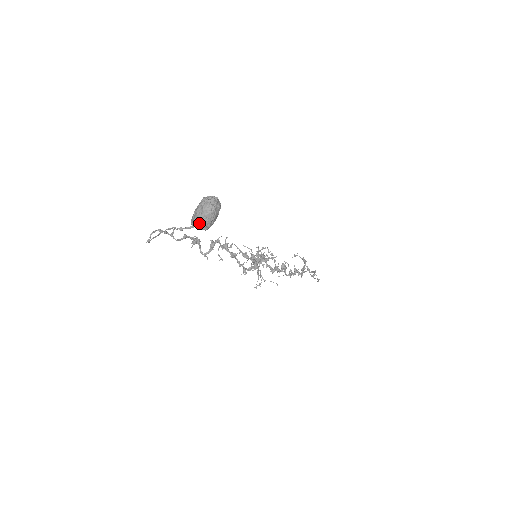
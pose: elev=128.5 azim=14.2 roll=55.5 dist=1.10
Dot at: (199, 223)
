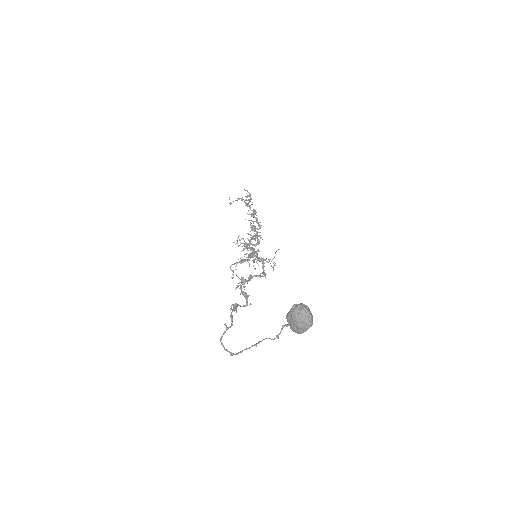
Dot at: occluded
